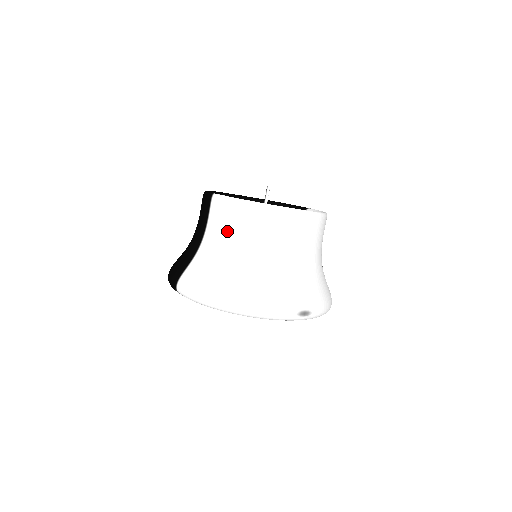
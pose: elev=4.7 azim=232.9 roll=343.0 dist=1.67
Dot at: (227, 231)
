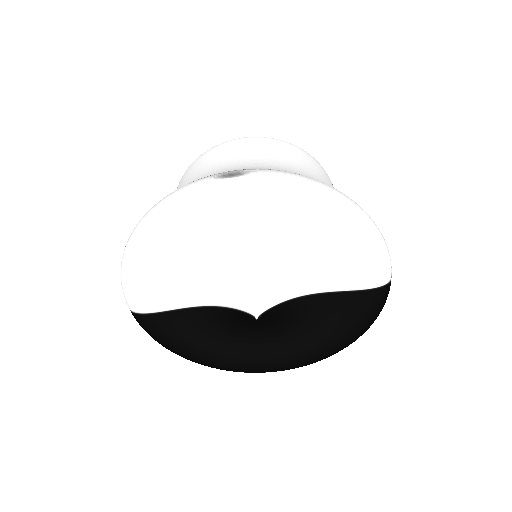
Dot at: occluded
